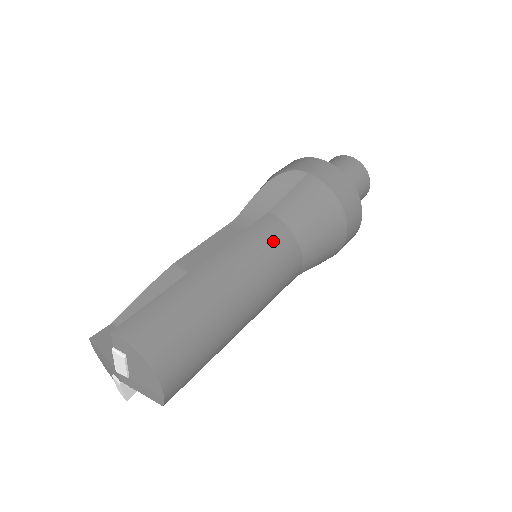
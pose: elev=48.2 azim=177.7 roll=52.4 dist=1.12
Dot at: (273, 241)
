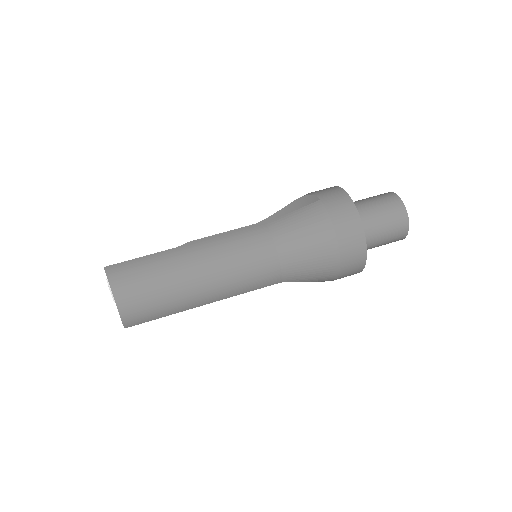
Dot at: (252, 246)
